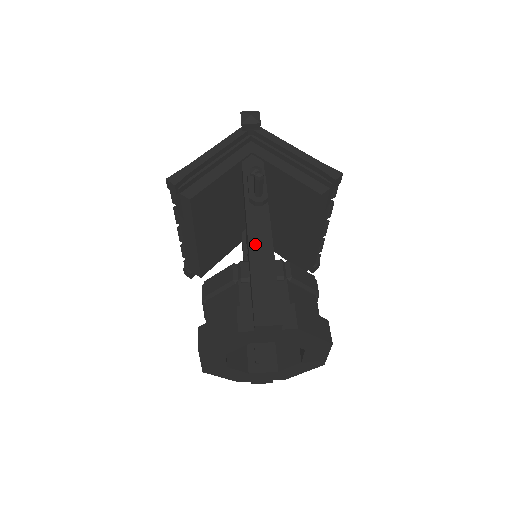
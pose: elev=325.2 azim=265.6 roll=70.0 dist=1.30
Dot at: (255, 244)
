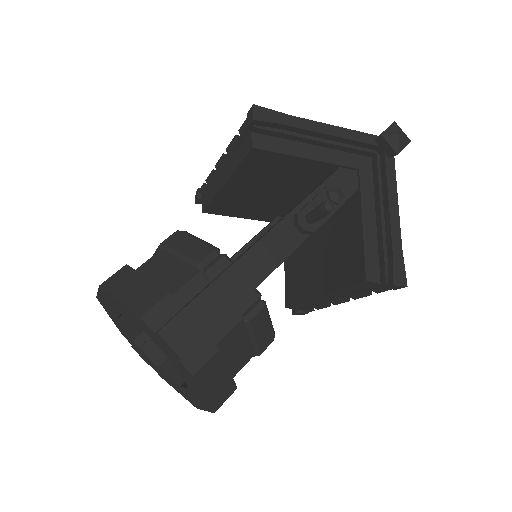
Dot at: (254, 257)
